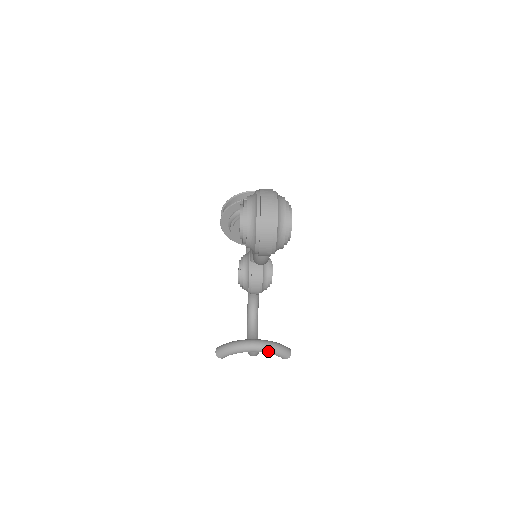
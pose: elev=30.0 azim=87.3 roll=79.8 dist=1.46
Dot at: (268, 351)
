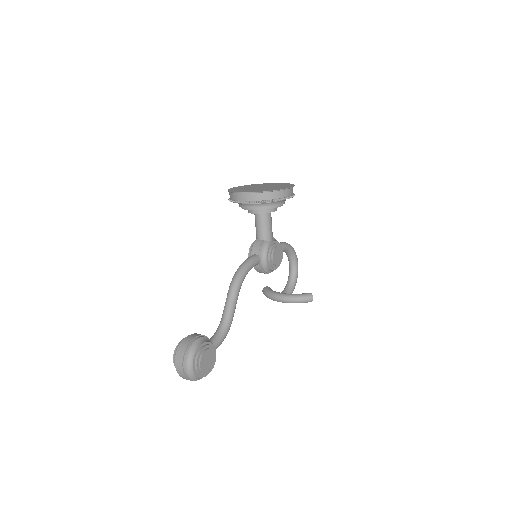
Dot at: occluded
